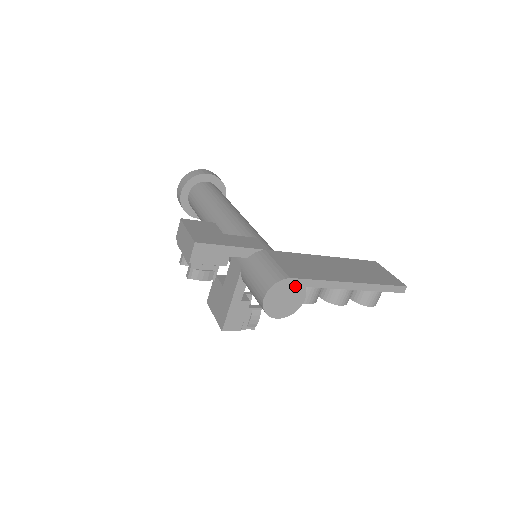
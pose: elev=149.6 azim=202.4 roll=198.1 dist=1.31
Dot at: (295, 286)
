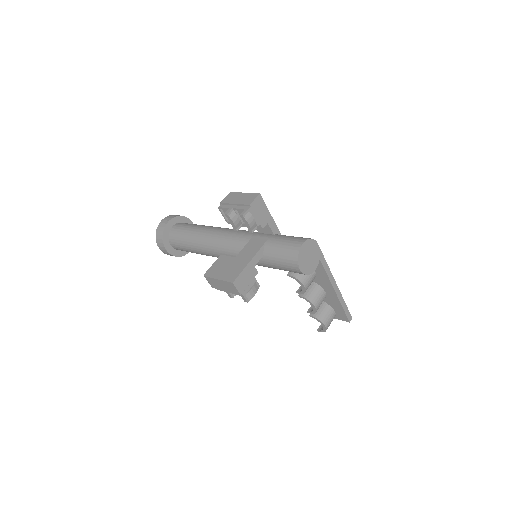
Dot at: (316, 252)
